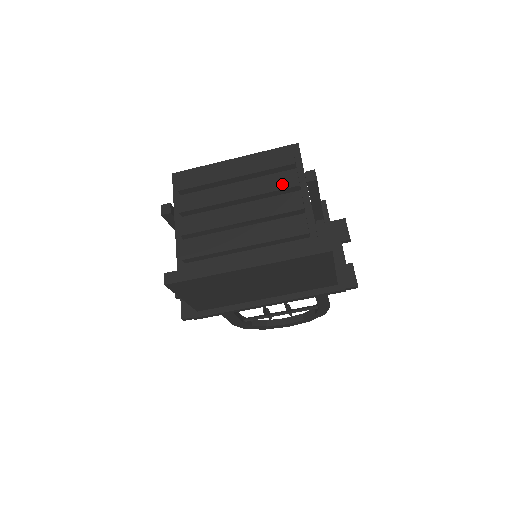
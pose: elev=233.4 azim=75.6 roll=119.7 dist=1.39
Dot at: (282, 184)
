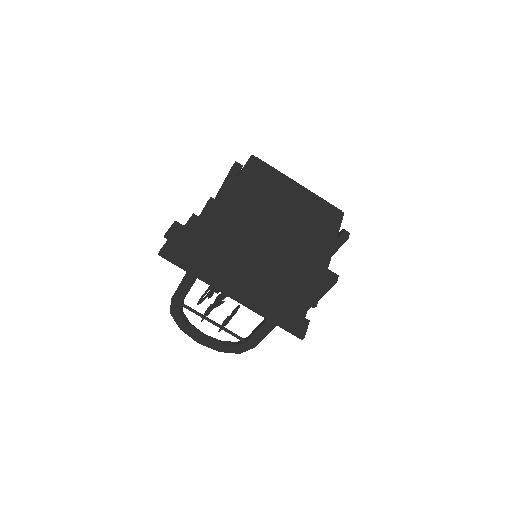
Dot at: (325, 222)
